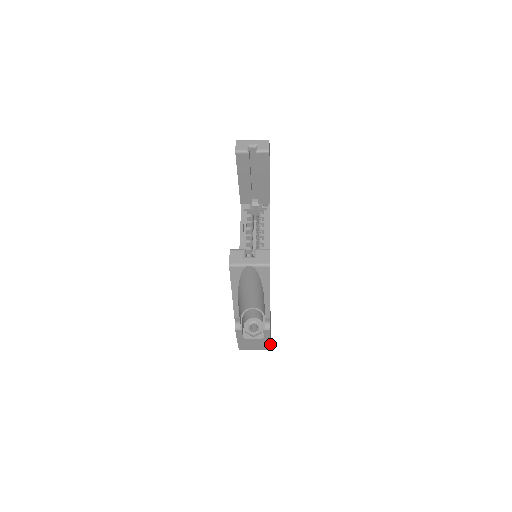
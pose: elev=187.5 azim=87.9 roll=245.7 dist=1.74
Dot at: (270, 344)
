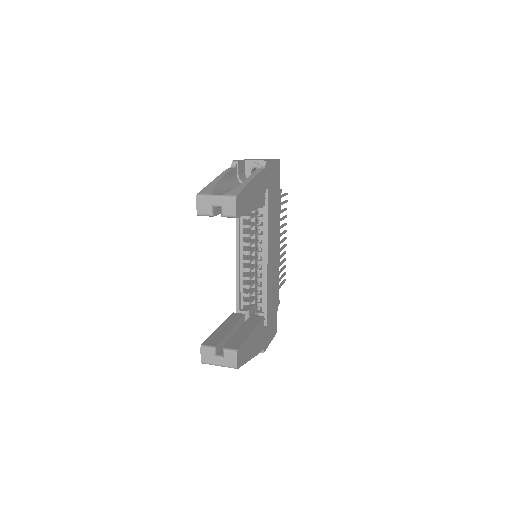
Dot at: (274, 335)
